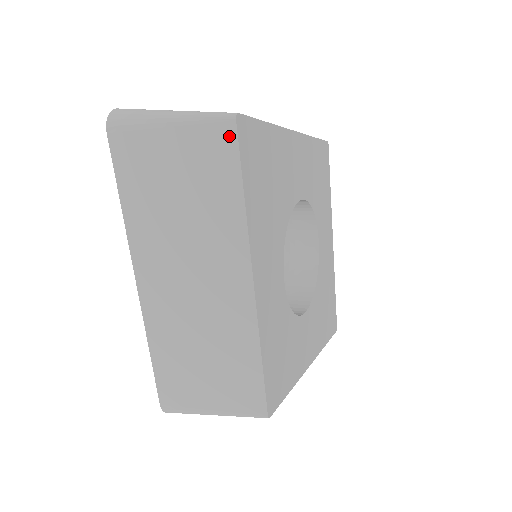
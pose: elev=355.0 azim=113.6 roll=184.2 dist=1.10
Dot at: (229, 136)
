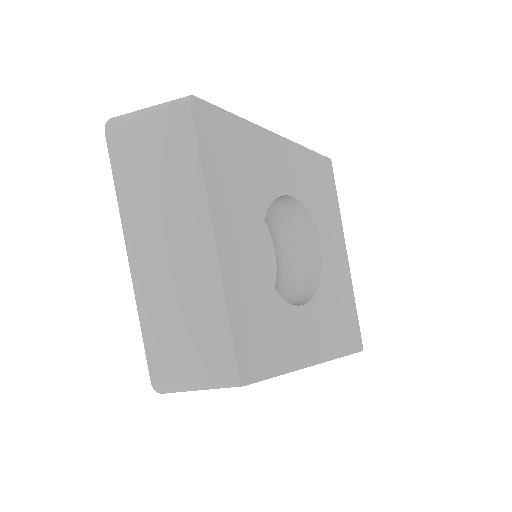
Dot at: (186, 114)
